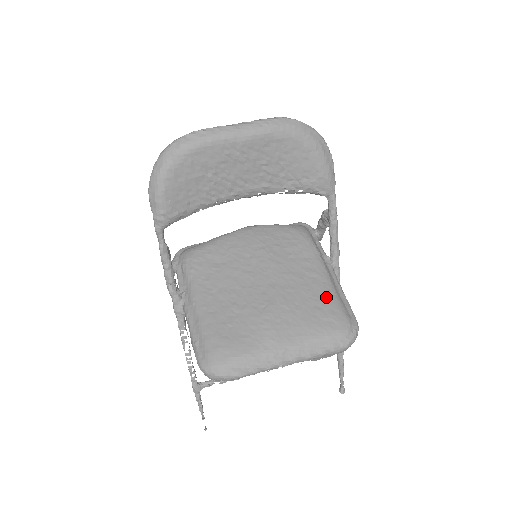
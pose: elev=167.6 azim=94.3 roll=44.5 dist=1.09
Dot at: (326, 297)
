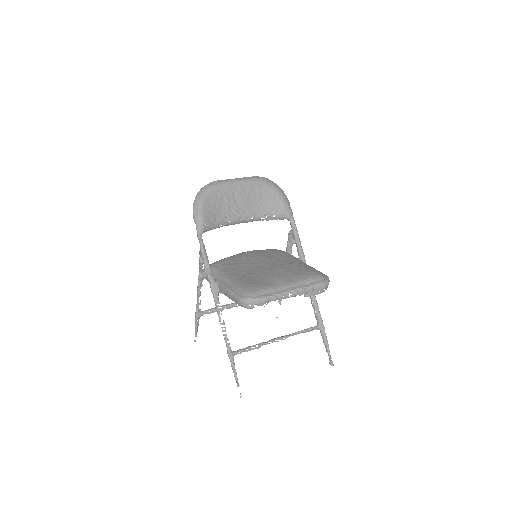
Dot at: (304, 266)
